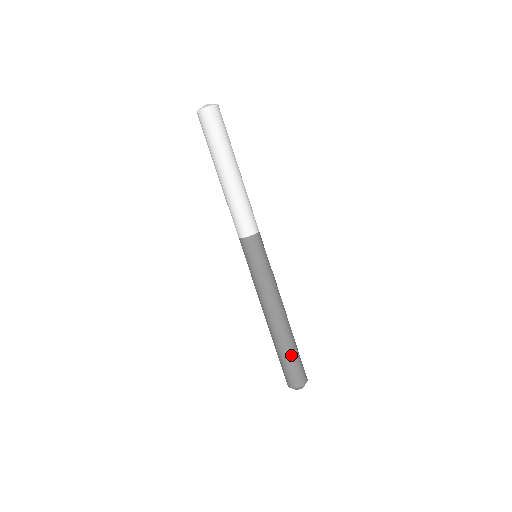
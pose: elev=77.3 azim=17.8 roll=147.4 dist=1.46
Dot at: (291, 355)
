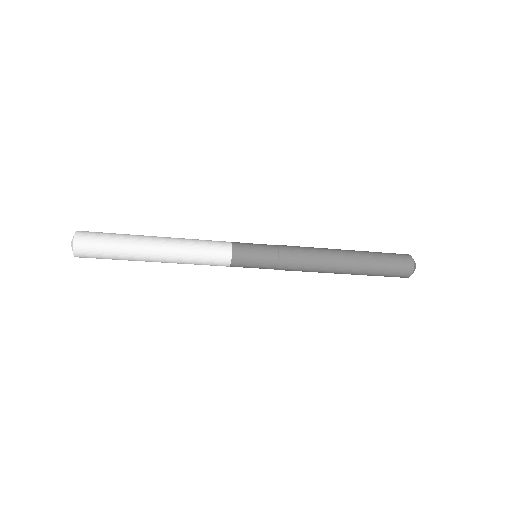
Dot at: (372, 274)
